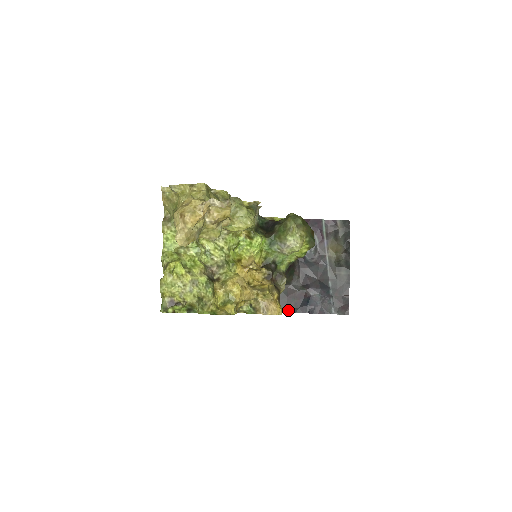
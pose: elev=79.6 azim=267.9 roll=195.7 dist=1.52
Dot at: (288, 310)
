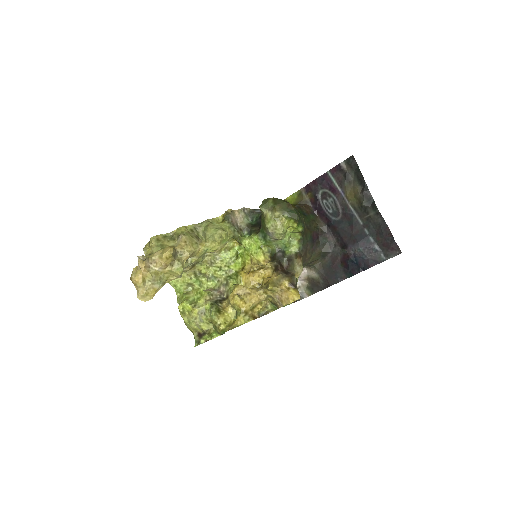
Dot at: (341, 278)
